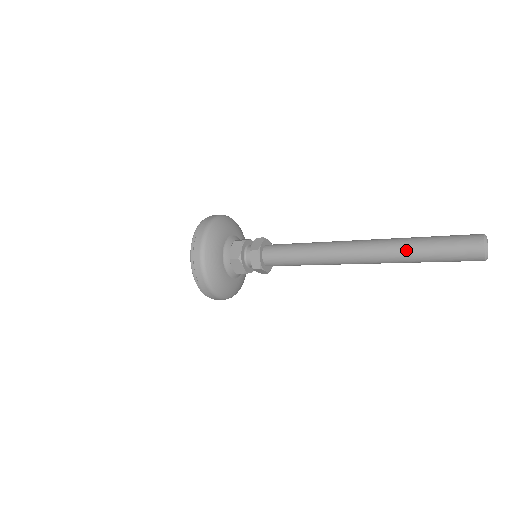
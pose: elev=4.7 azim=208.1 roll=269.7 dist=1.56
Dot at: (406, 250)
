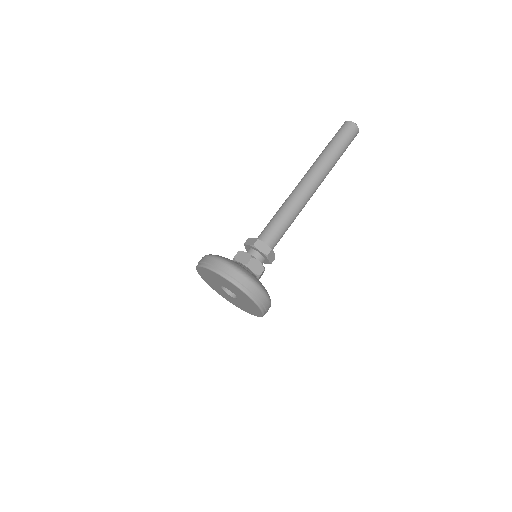
Dot at: (328, 156)
